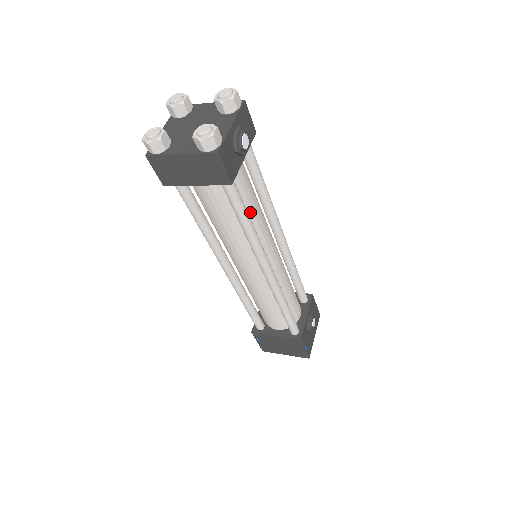
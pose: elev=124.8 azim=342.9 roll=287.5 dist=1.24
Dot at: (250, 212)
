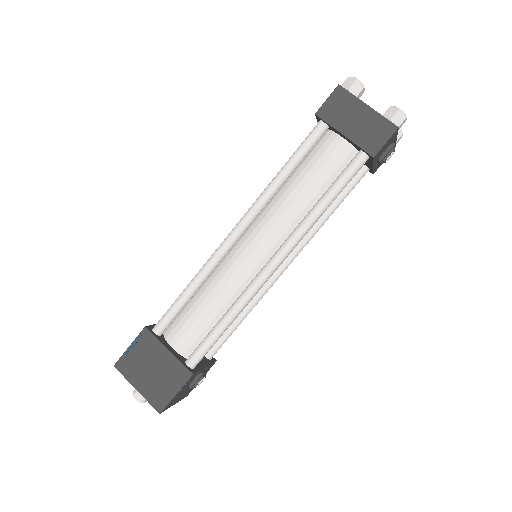
Dot at: occluded
